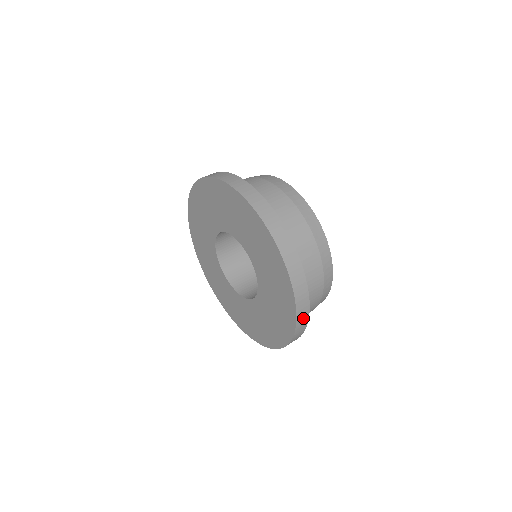
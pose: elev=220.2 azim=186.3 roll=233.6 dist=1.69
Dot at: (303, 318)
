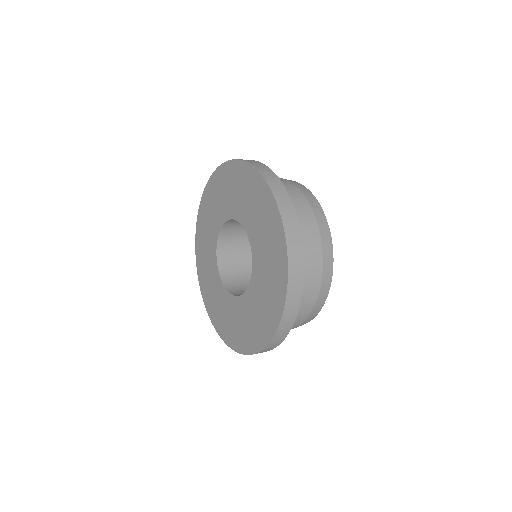
Dot at: (275, 343)
